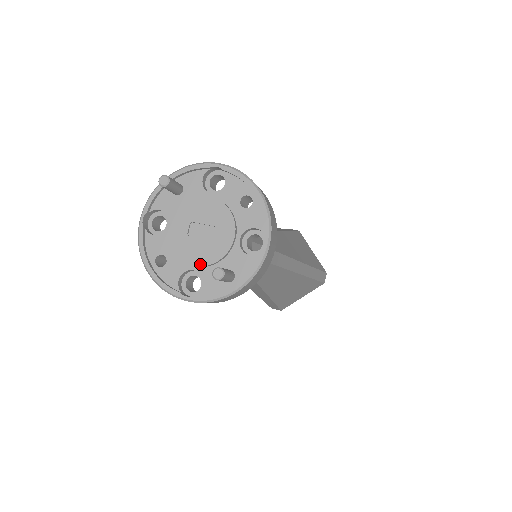
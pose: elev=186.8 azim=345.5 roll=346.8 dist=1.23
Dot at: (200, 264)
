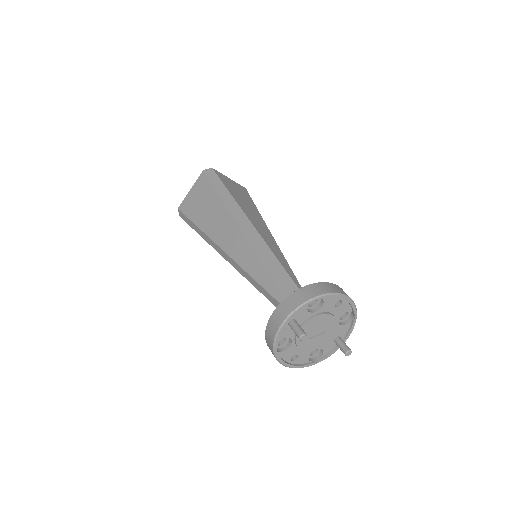
Dot at: (321, 346)
